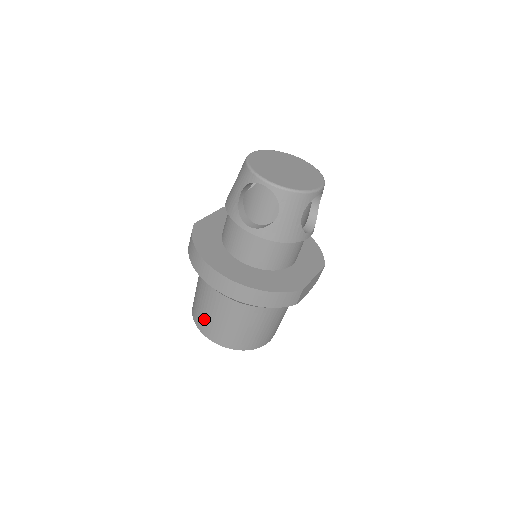
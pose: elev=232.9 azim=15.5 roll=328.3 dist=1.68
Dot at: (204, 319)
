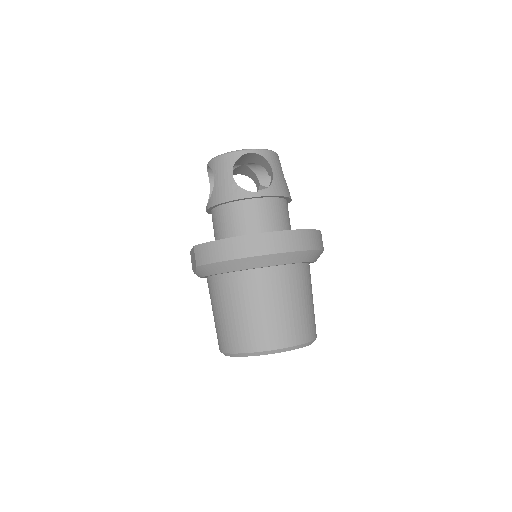
Dot at: (263, 328)
